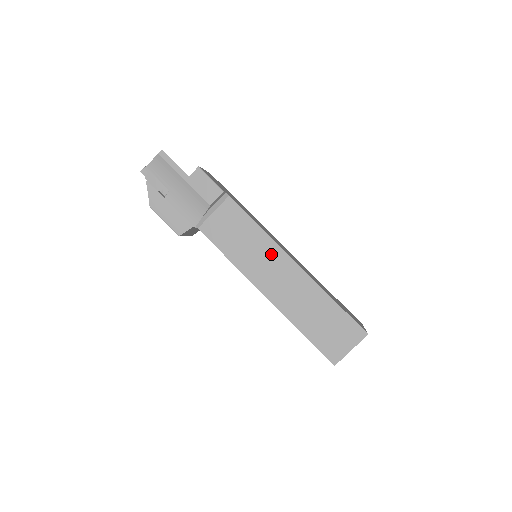
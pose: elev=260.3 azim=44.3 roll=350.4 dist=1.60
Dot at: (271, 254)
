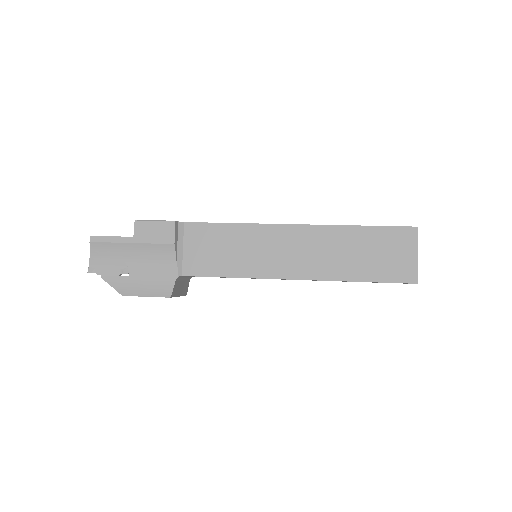
Dot at: (266, 238)
